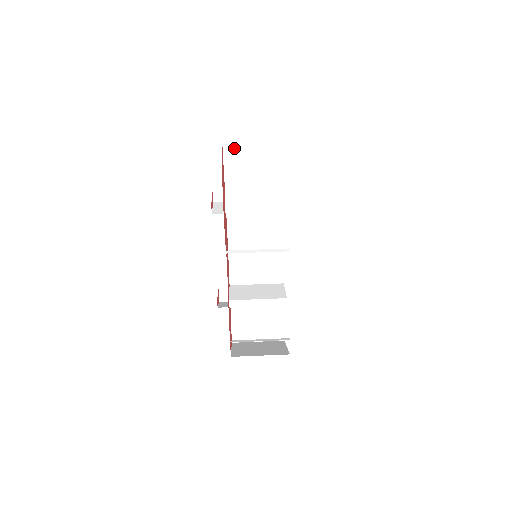
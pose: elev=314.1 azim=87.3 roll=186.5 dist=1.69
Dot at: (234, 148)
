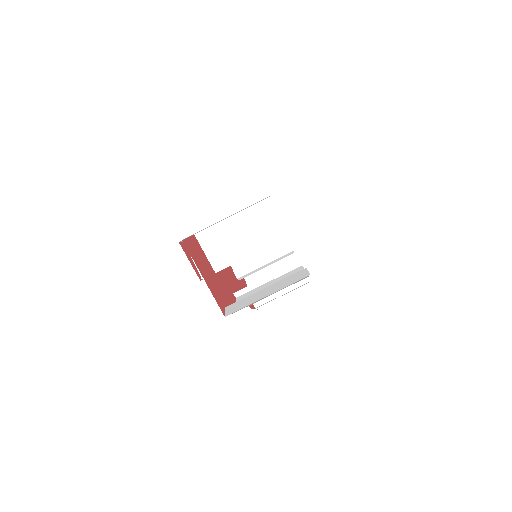
Dot at: occluded
